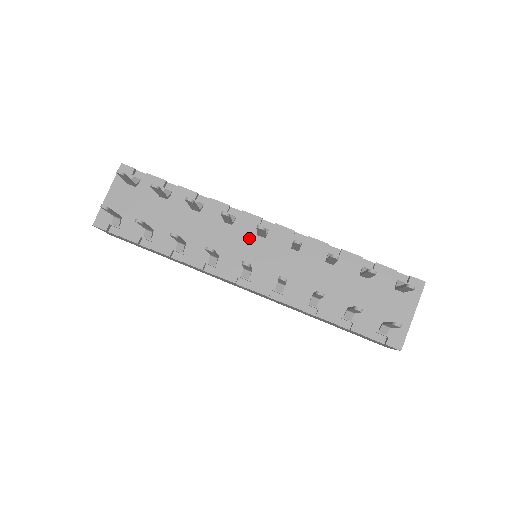
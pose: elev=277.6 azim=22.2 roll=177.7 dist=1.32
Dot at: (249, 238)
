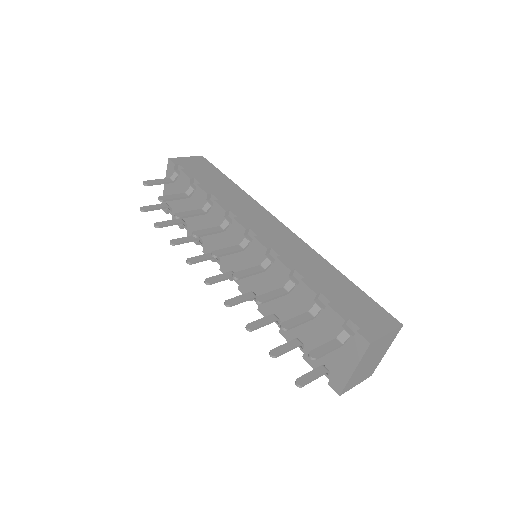
Dot at: occluded
